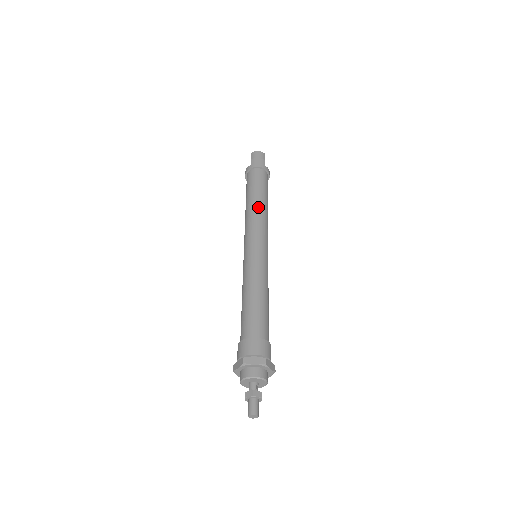
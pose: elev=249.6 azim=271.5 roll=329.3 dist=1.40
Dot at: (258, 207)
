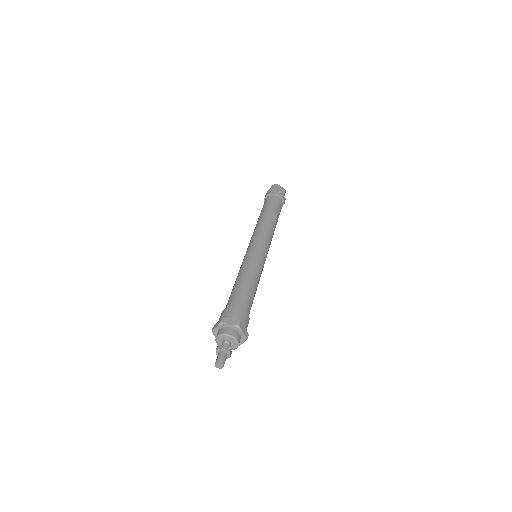
Dot at: (258, 223)
